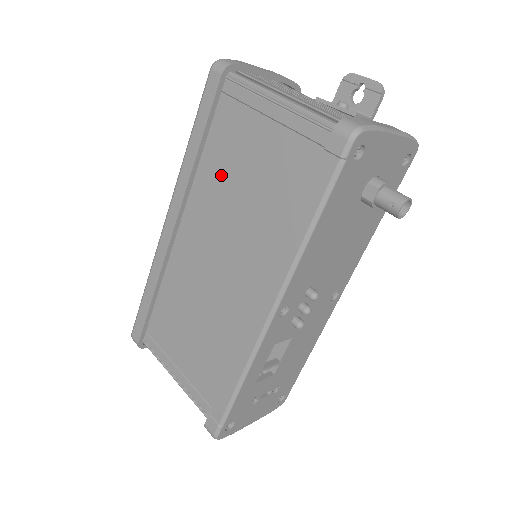
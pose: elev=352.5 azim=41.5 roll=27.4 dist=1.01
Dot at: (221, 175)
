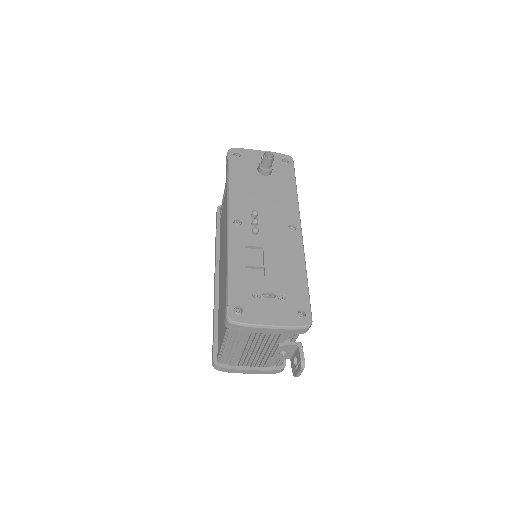
Dot at: occluded
